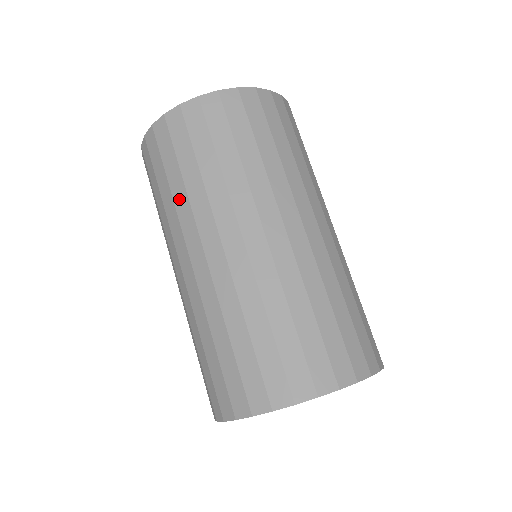
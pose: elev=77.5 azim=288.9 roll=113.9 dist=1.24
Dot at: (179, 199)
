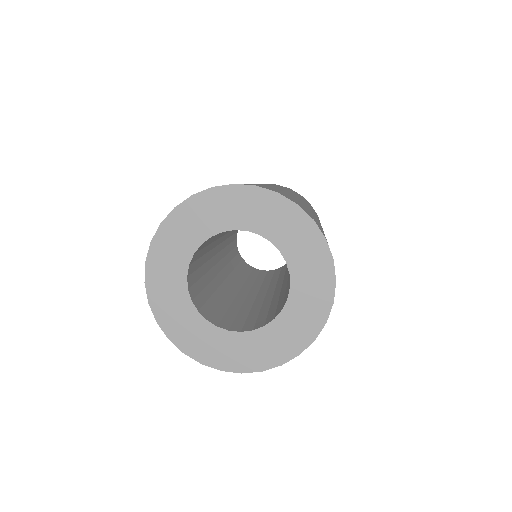
Dot at: occluded
